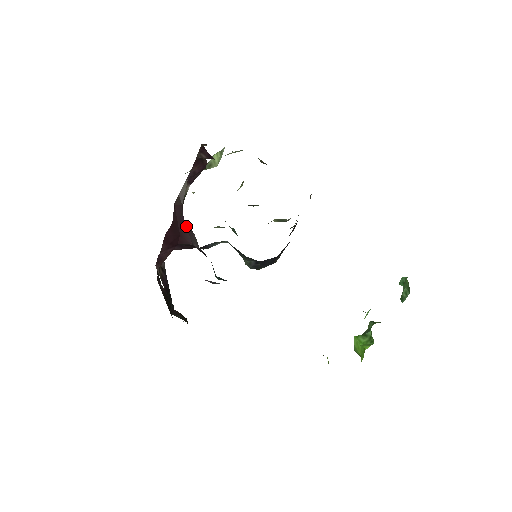
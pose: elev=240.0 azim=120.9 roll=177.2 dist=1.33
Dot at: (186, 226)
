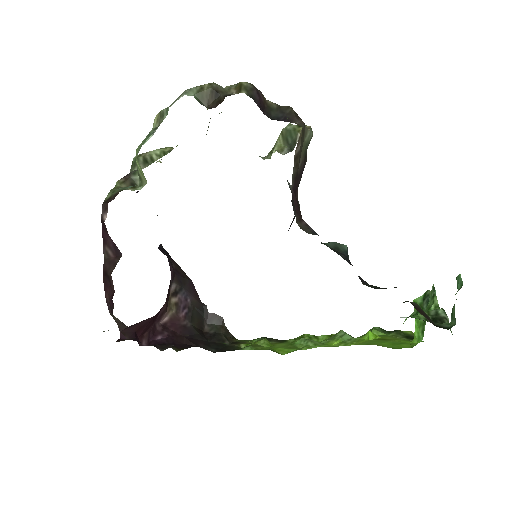
Dot at: occluded
